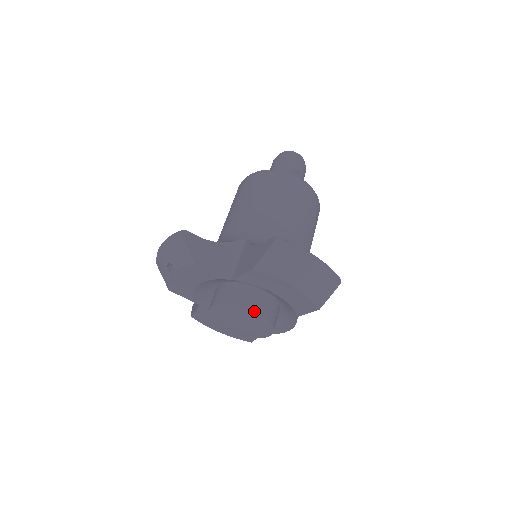
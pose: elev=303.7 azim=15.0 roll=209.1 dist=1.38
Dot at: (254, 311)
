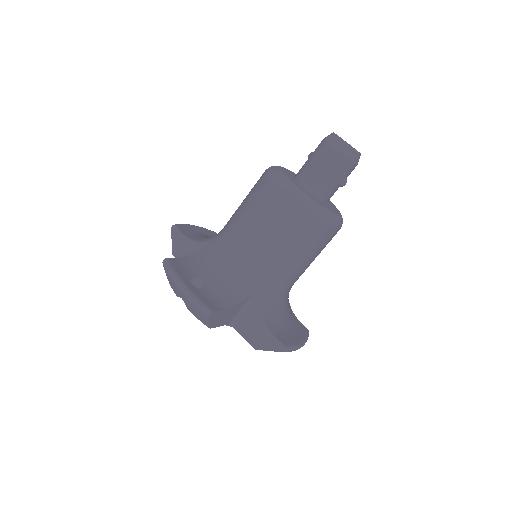
Dot at: occluded
